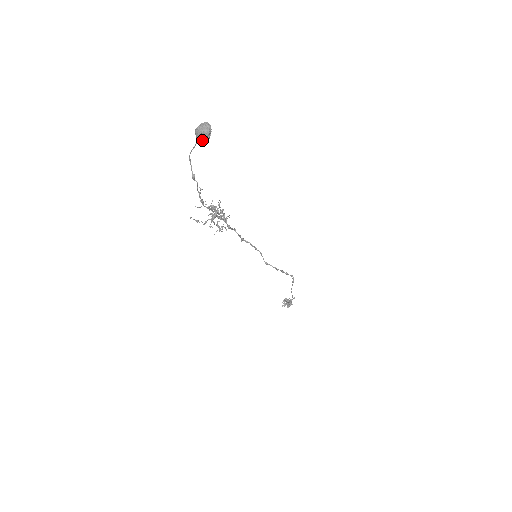
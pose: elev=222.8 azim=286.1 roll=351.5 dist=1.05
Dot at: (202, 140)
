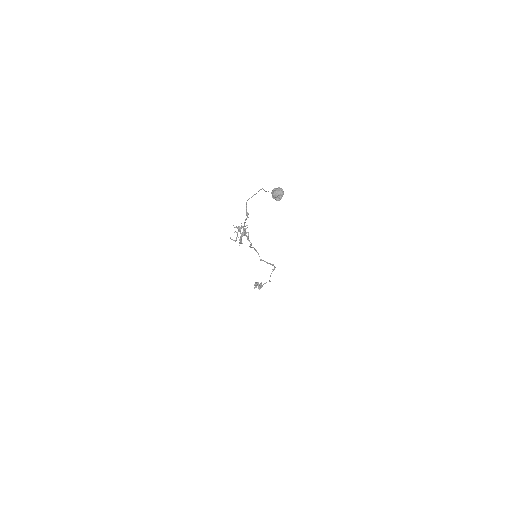
Dot at: (278, 199)
